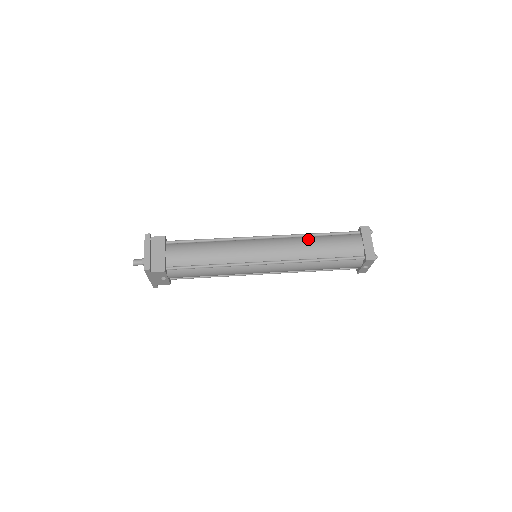
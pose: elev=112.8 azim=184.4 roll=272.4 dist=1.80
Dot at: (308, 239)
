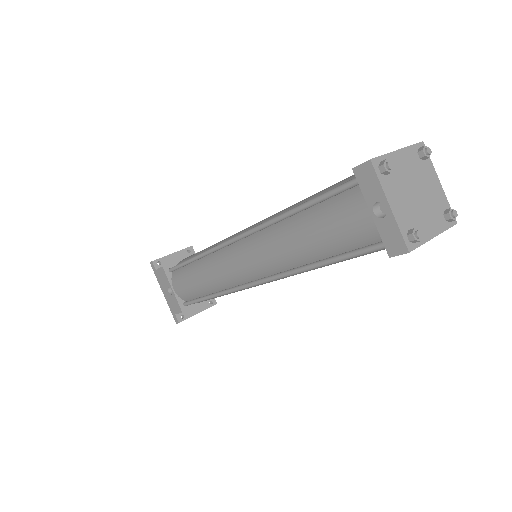
Dot at: occluded
